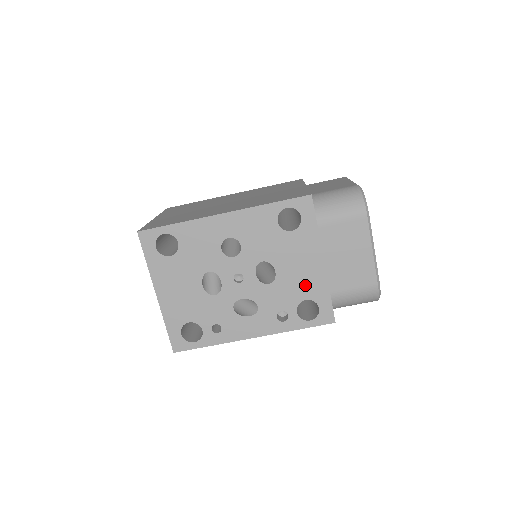
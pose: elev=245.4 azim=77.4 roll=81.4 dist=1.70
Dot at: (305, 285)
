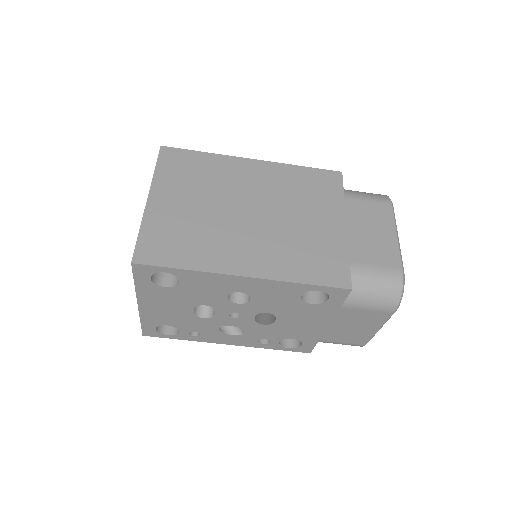
Dot at: (299, 332)
